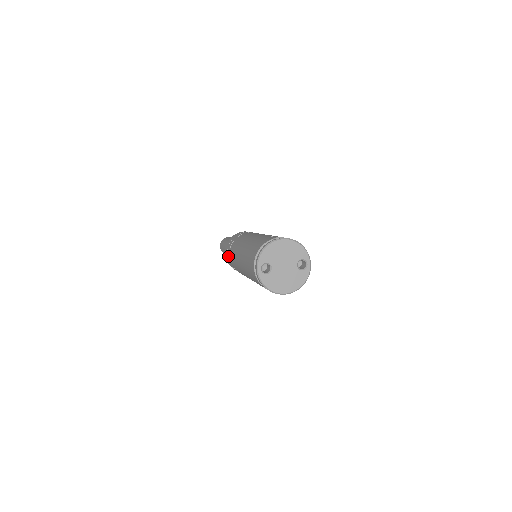
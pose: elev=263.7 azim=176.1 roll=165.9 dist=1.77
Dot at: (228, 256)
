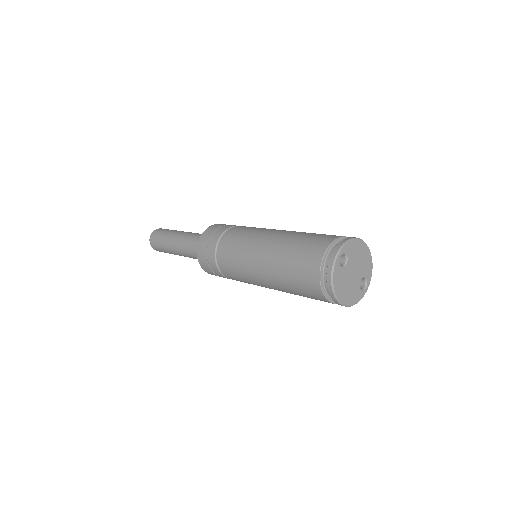
Dot at: (215, 237)
